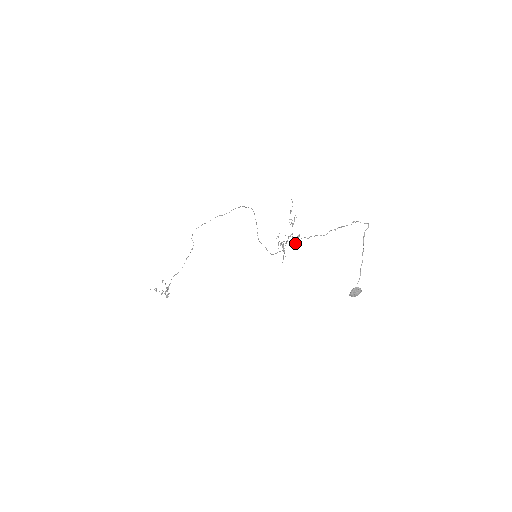
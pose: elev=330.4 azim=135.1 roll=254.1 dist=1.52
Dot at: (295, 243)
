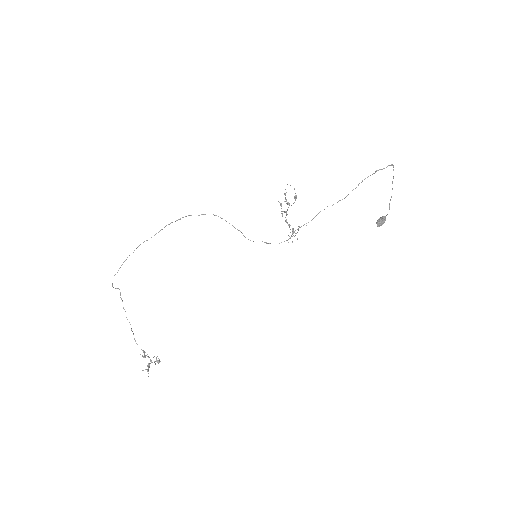
Dot at: occluded
